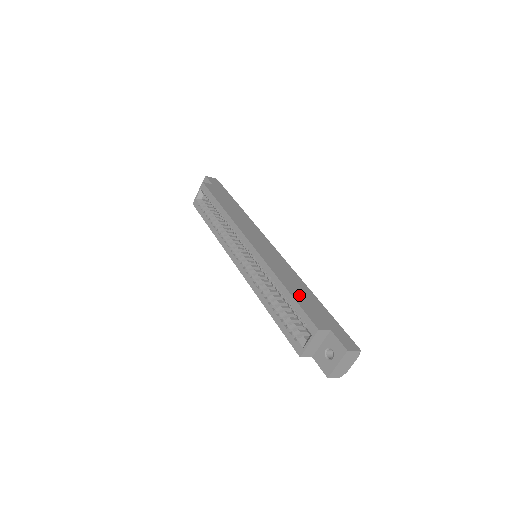
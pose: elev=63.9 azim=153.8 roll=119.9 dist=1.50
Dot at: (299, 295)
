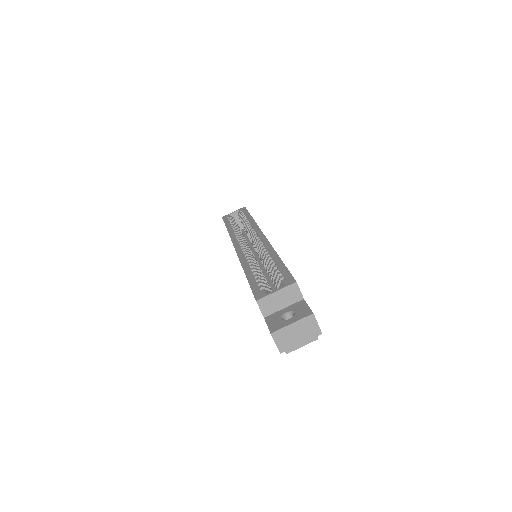
Dot at: occluded
